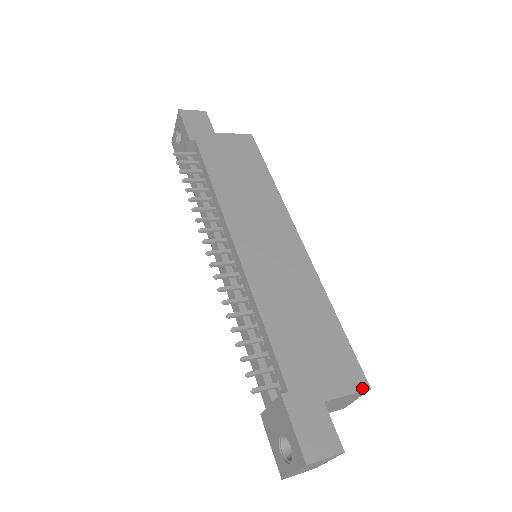
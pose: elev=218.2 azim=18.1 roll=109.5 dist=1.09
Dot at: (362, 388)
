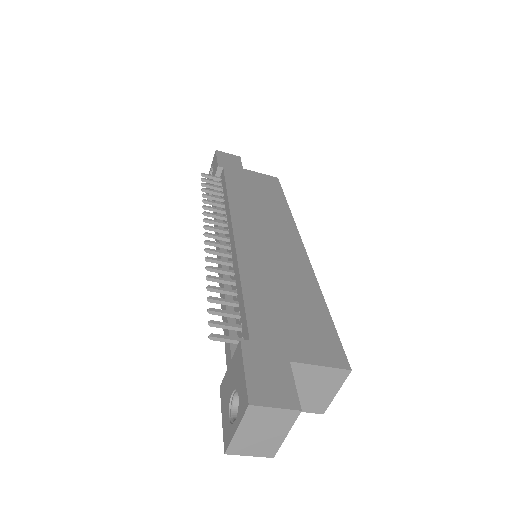
Dot at: (340, 366)
